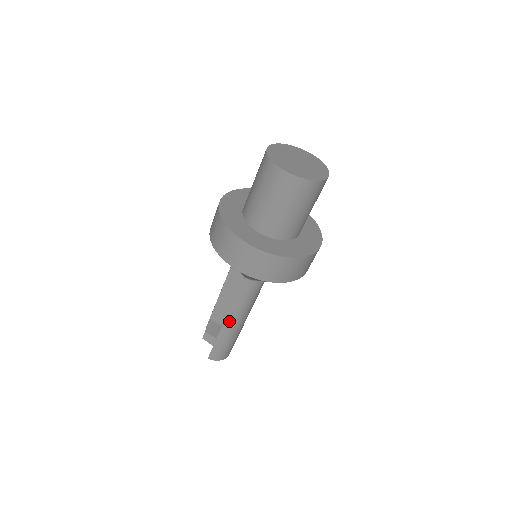
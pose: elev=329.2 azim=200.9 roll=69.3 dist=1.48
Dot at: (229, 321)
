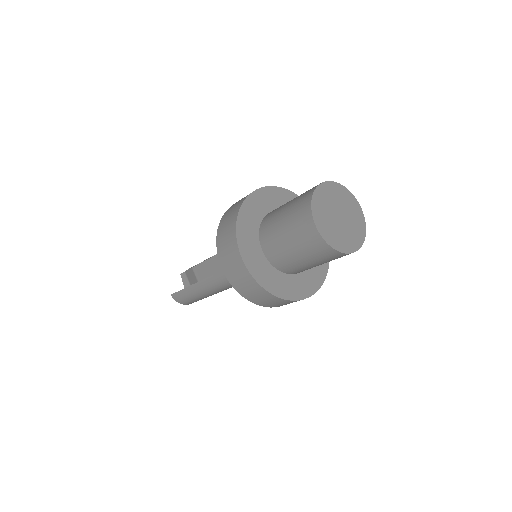
Dot at: (202, 285)
